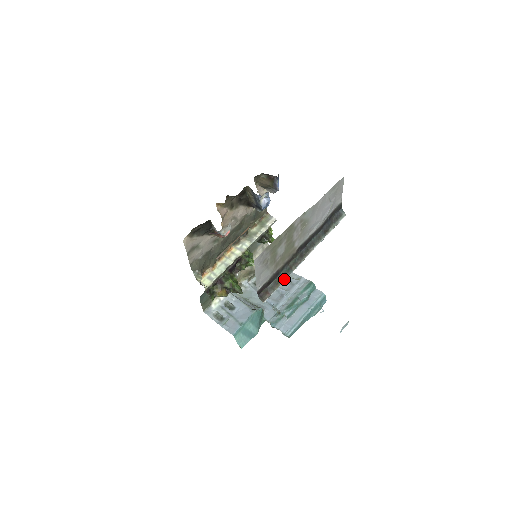
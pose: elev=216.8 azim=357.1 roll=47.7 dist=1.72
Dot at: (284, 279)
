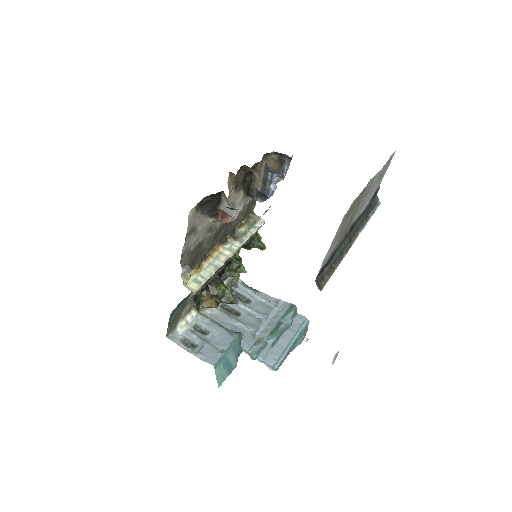
Dot at: (338, 264)
